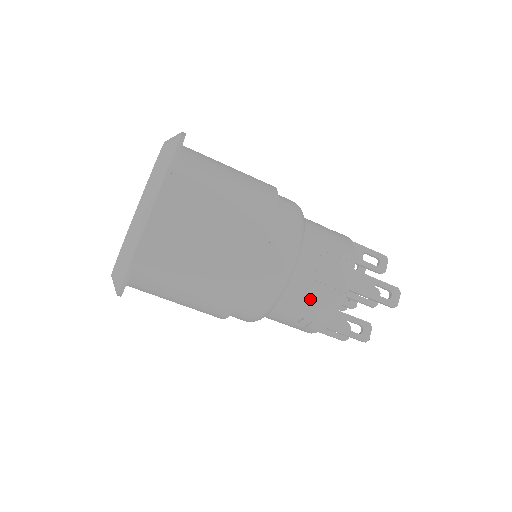
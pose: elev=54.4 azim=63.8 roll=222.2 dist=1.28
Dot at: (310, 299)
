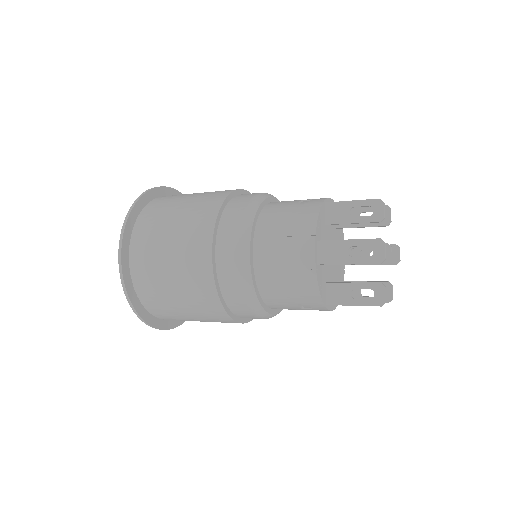
Dot at: (286, 288)
